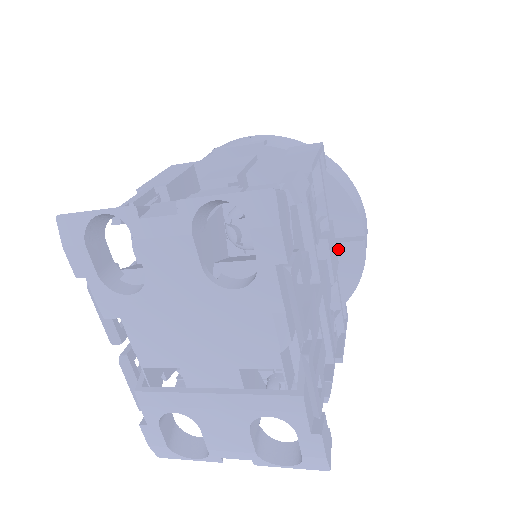
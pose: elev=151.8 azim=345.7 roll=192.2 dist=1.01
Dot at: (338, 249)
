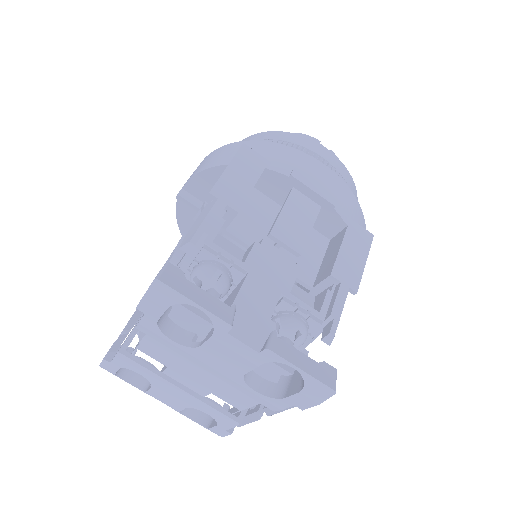
Dot at: occluded
